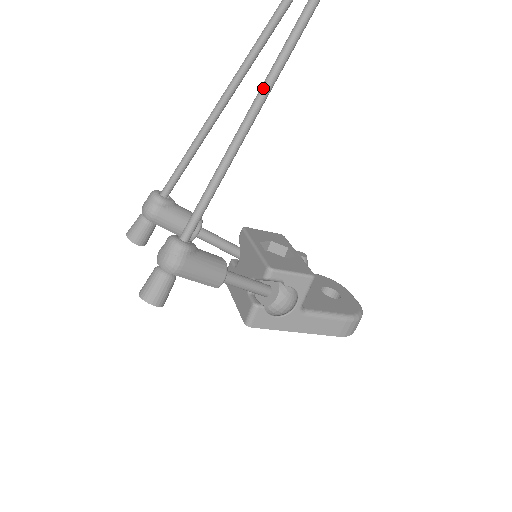
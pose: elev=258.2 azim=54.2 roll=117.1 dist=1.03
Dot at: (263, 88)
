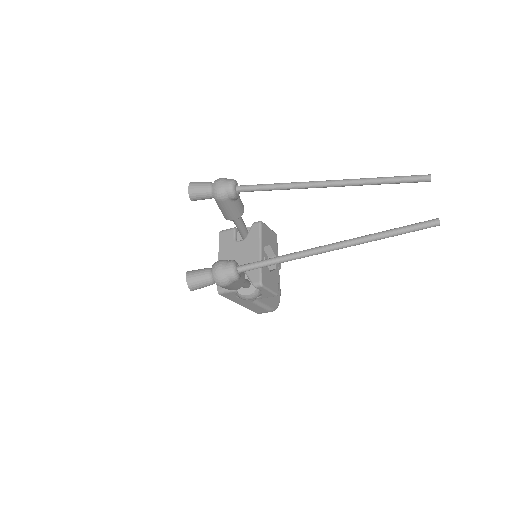
Dot at: (360, 241)
